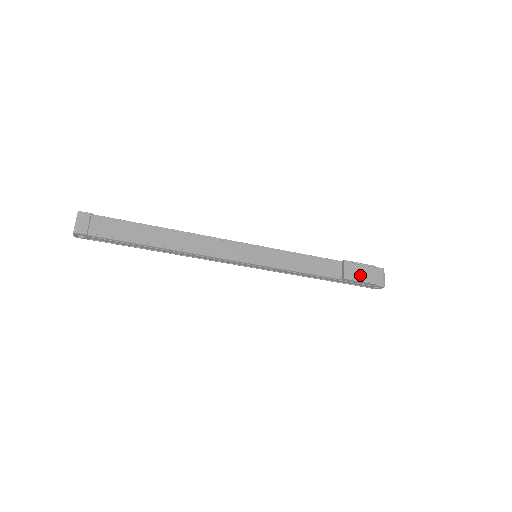
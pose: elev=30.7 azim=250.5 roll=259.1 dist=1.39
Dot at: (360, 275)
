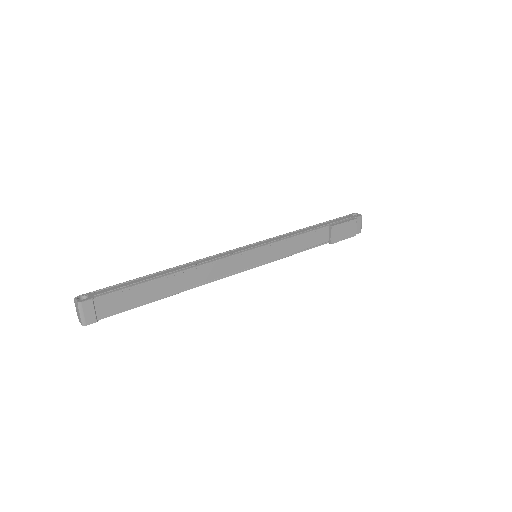
Dot at: (344, 234)
